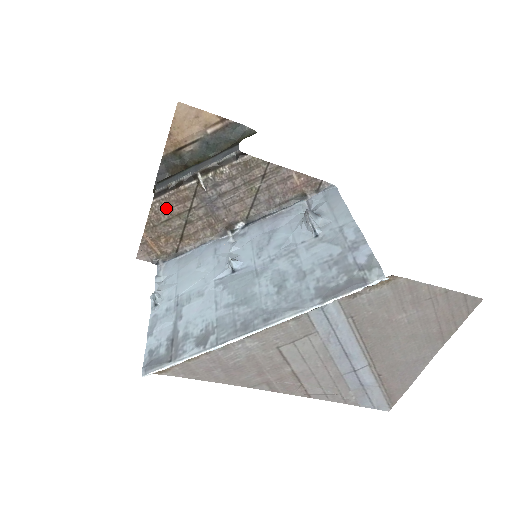
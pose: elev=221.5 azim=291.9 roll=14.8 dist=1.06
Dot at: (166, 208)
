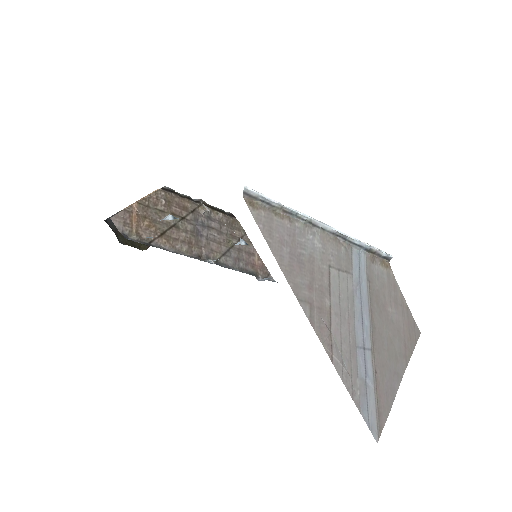
Dot at: (167, 202)
